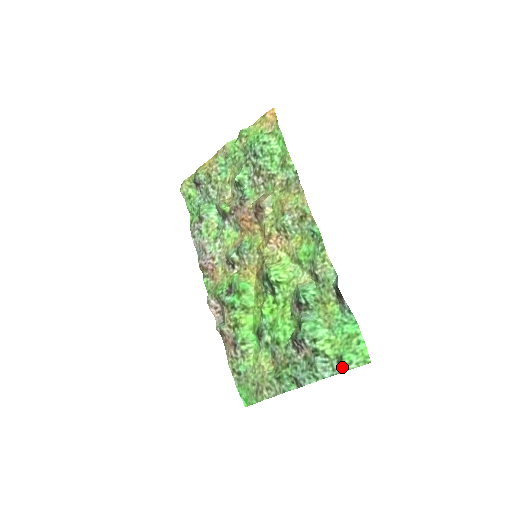
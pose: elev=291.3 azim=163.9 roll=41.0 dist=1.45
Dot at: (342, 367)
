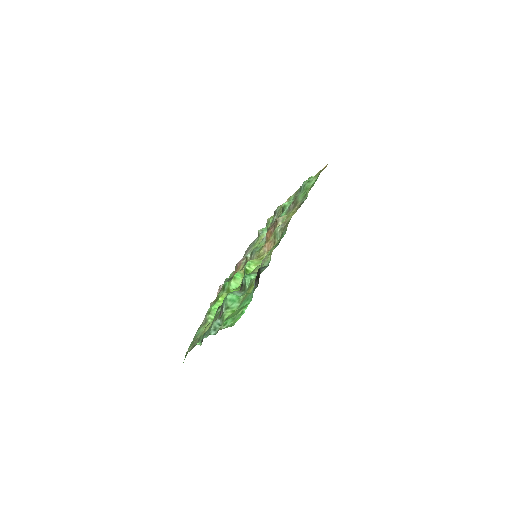
Dot at: (220, 327)
